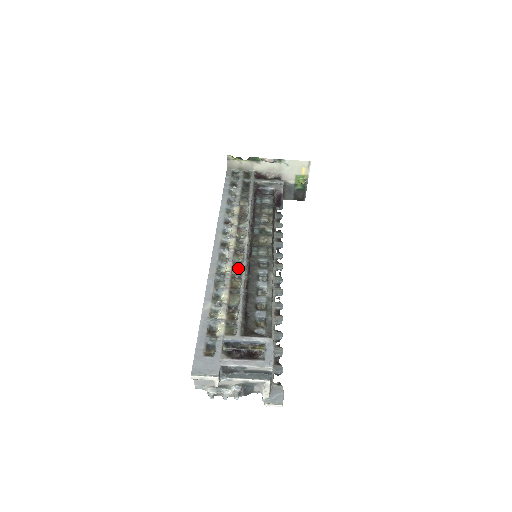
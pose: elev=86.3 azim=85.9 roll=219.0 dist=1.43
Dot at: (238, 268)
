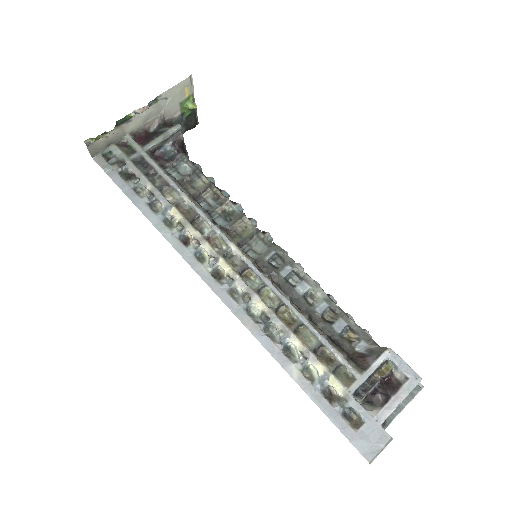
Dot at: (267, 294)
